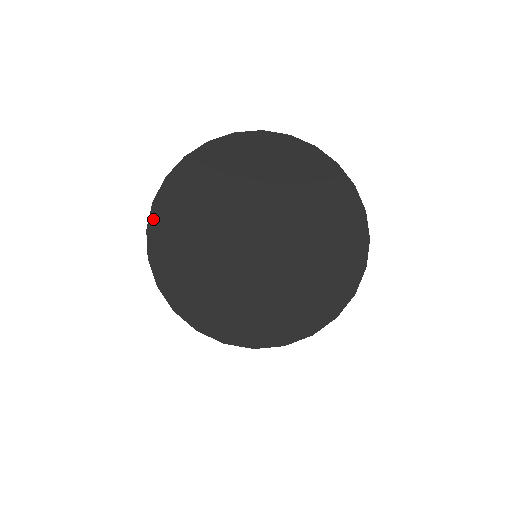
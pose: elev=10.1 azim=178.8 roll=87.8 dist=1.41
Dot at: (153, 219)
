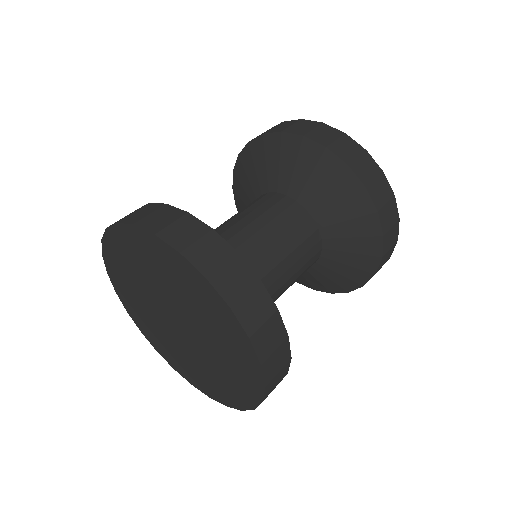
Dot at: (137, 324)
